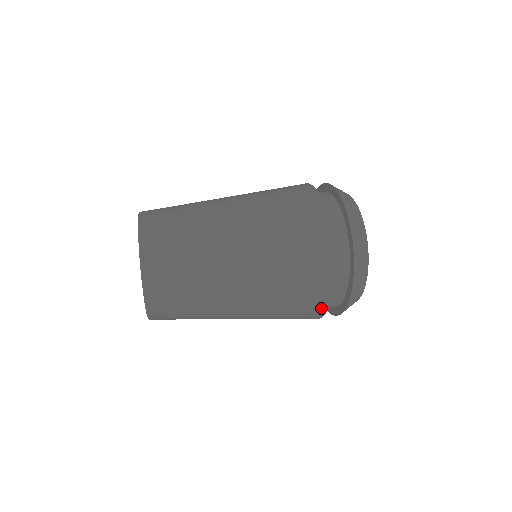
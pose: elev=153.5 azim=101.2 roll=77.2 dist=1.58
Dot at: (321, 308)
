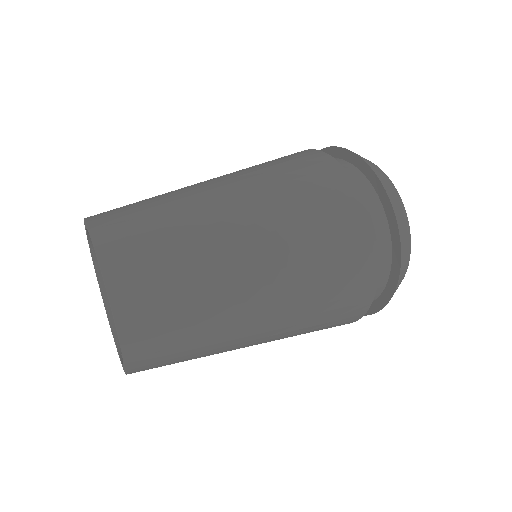
Dot at: (367, 295)
